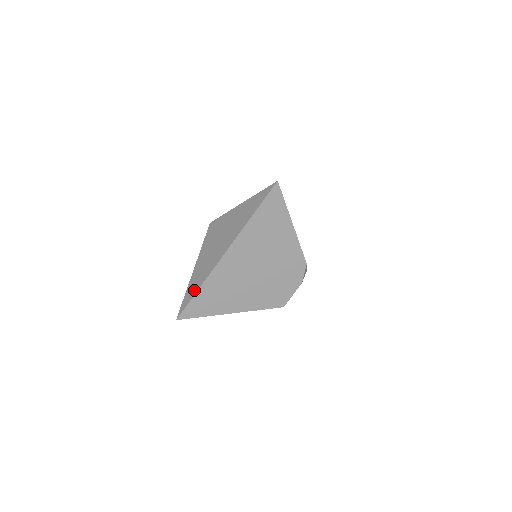
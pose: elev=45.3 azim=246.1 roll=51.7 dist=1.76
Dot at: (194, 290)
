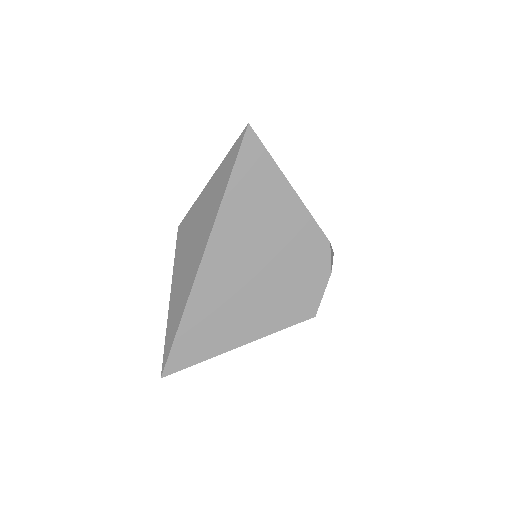
Dot at: (175, 326)
